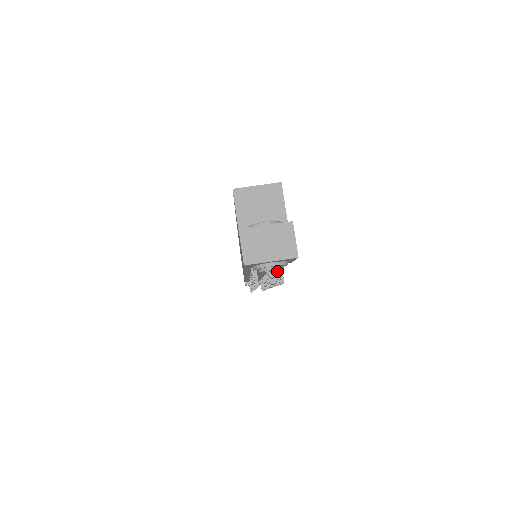
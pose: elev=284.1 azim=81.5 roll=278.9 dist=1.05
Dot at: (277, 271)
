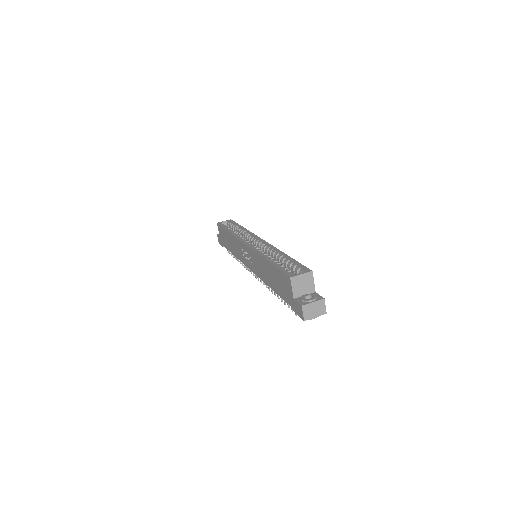
Dot at: occluded
